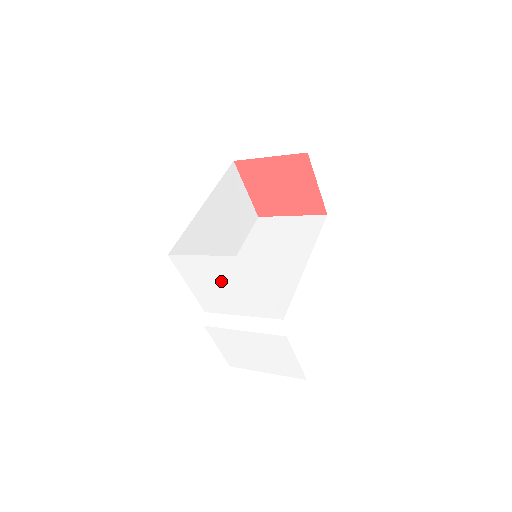
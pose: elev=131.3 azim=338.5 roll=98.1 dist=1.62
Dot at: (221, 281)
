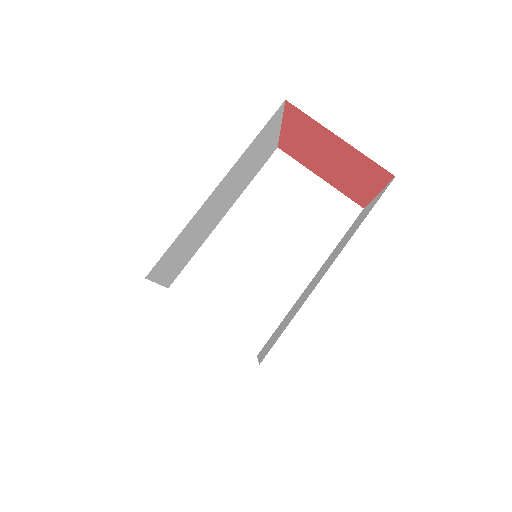
Dot at: occluded
